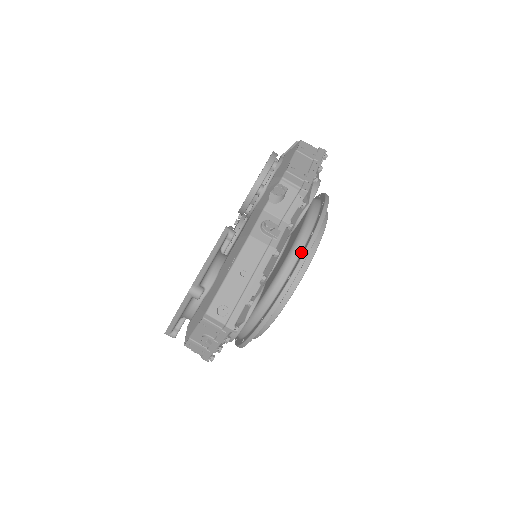
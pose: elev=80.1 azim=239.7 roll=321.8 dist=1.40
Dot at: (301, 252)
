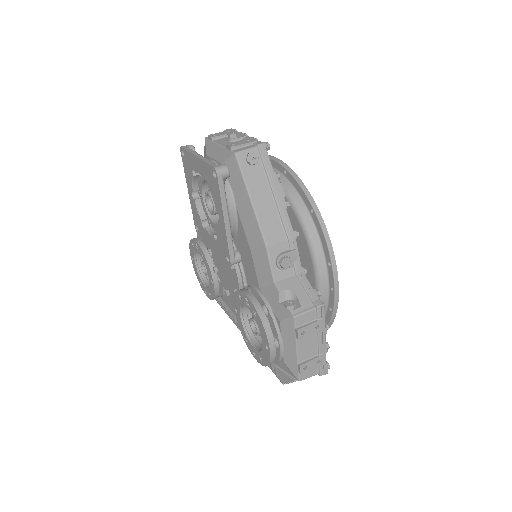
Dot at: occluded
